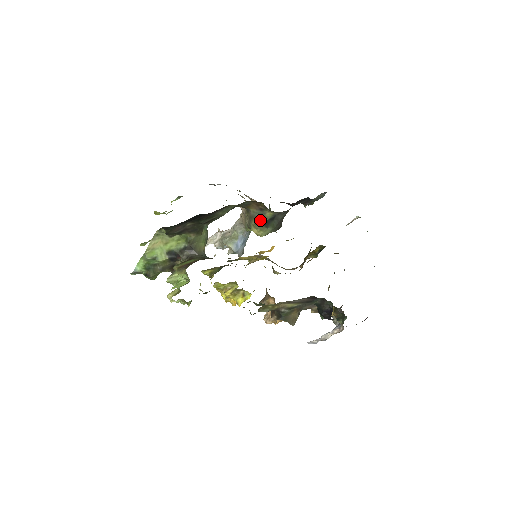
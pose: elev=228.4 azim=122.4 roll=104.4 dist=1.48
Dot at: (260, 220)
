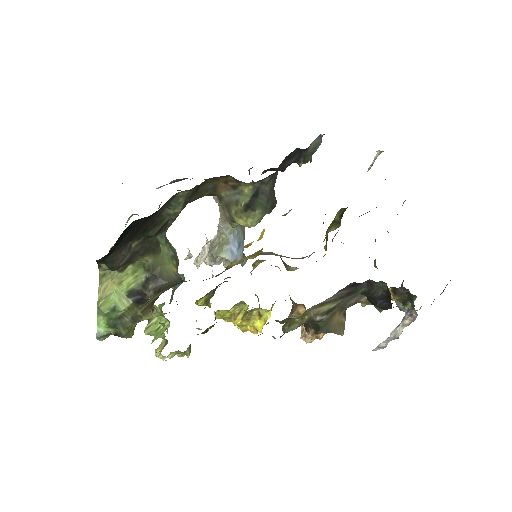
Dot at: (240, 204)
